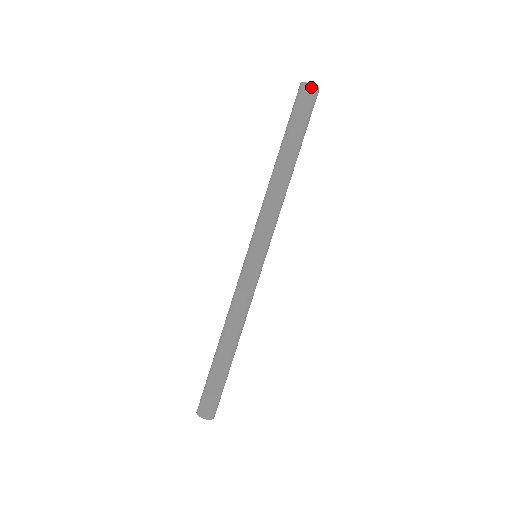
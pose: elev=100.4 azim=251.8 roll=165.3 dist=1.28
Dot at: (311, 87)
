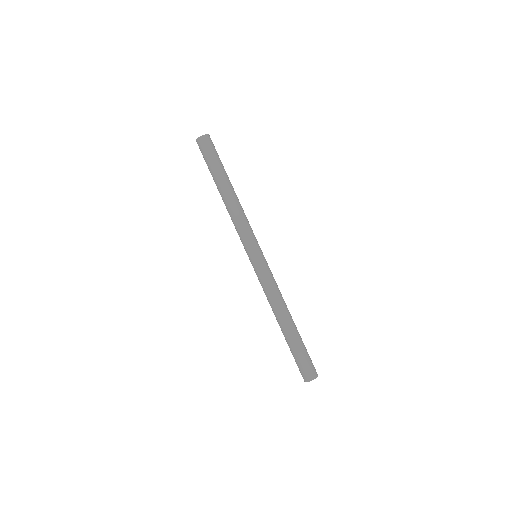
Dot at: (202, 138)
